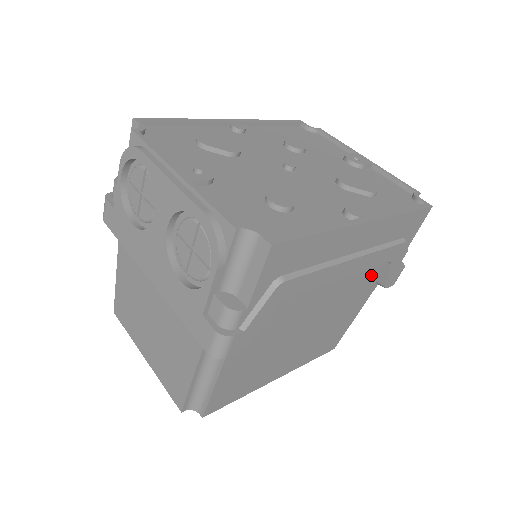
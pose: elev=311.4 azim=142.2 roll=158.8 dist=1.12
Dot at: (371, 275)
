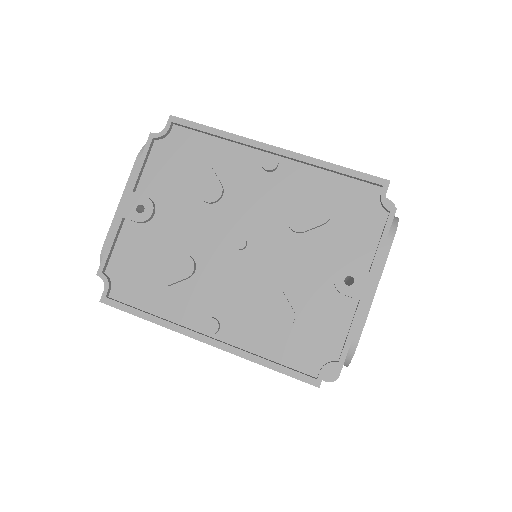
Dot at: occluded
